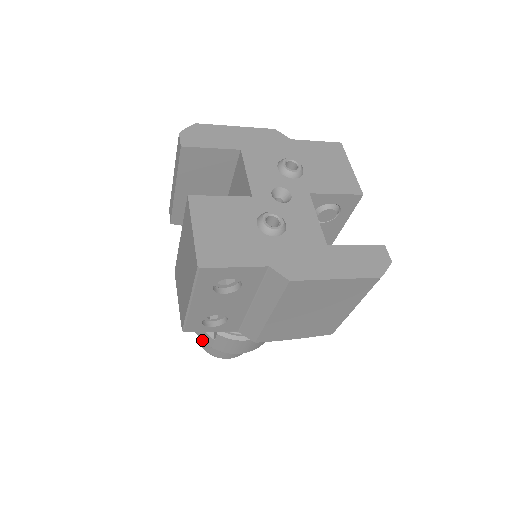
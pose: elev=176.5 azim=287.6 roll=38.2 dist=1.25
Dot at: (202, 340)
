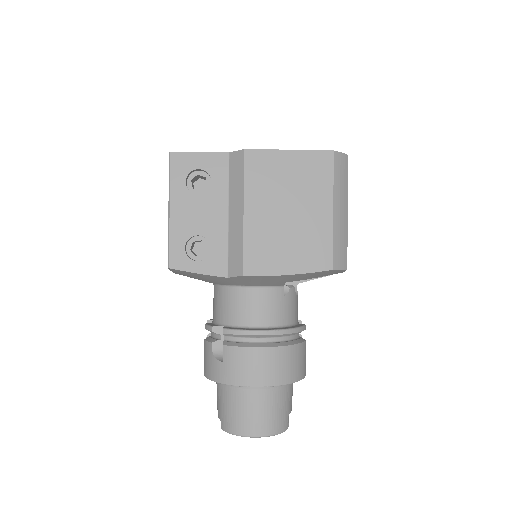
Dot at: (213, 380)
